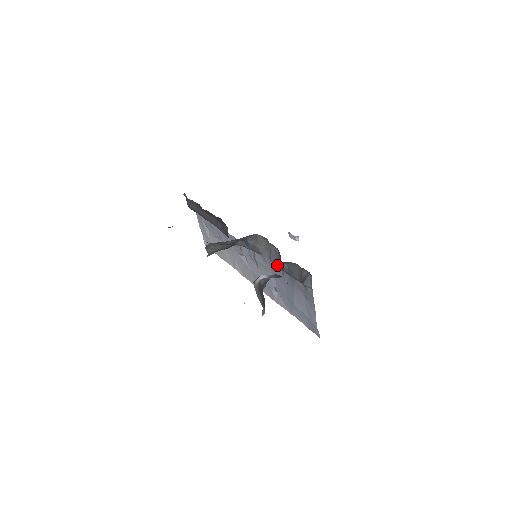
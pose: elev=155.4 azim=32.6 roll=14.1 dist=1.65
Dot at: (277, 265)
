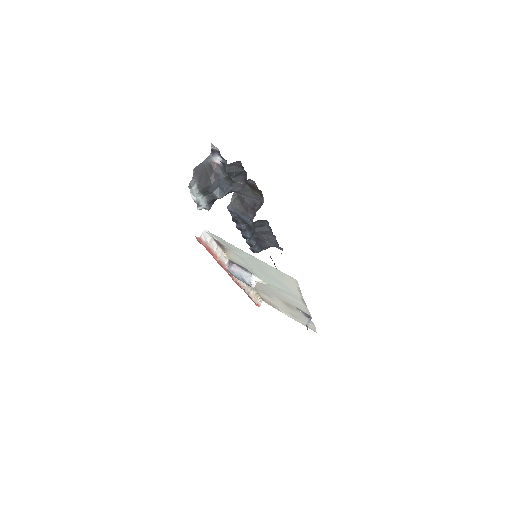
Dot at: occluded
